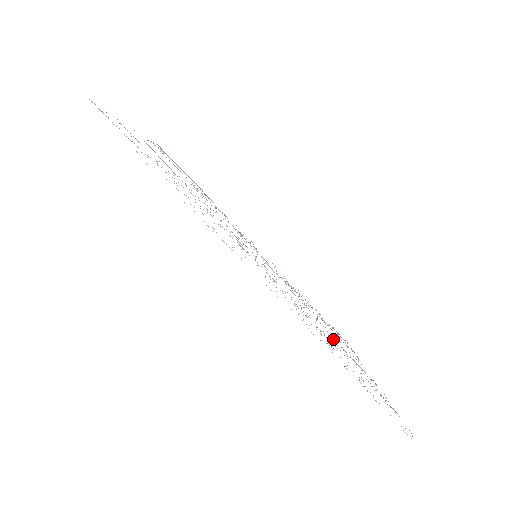
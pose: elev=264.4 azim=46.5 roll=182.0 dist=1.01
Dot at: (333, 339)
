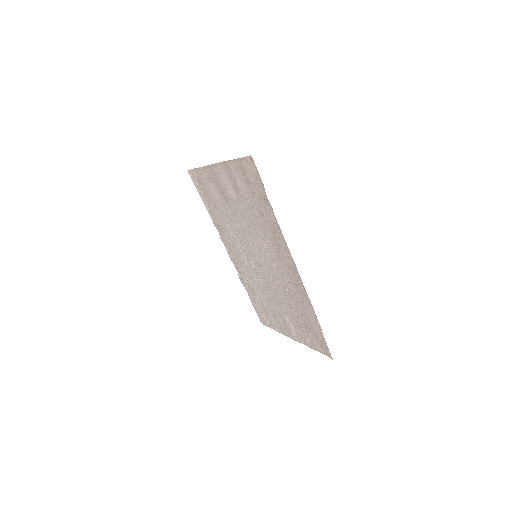
Dot at: (287, 311)
